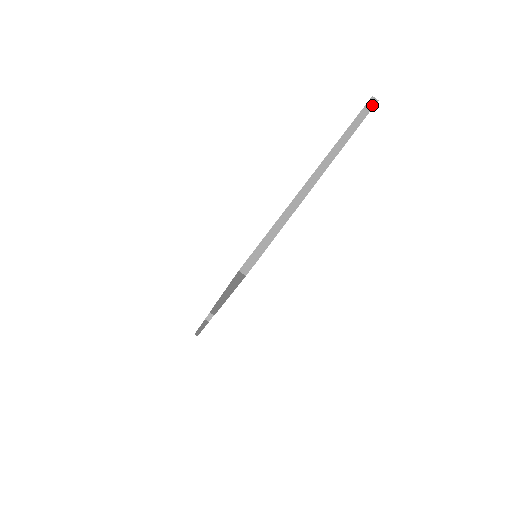
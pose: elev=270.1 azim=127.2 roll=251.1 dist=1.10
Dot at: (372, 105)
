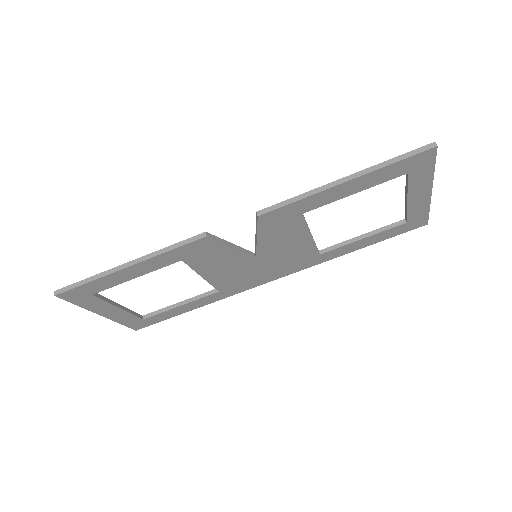
Dot at: occluded
